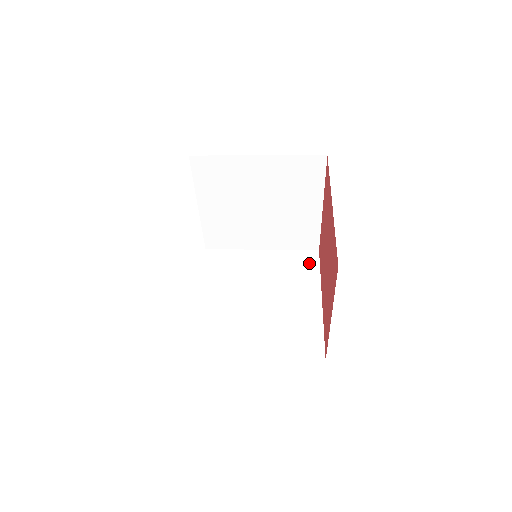
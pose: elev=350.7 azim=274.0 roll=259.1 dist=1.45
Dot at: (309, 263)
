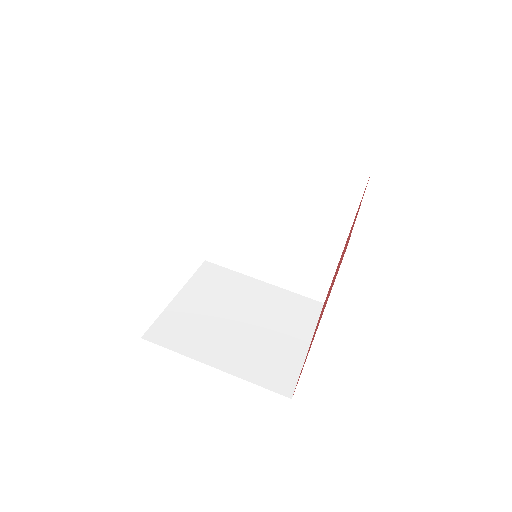
Dot at: (349, 192)
